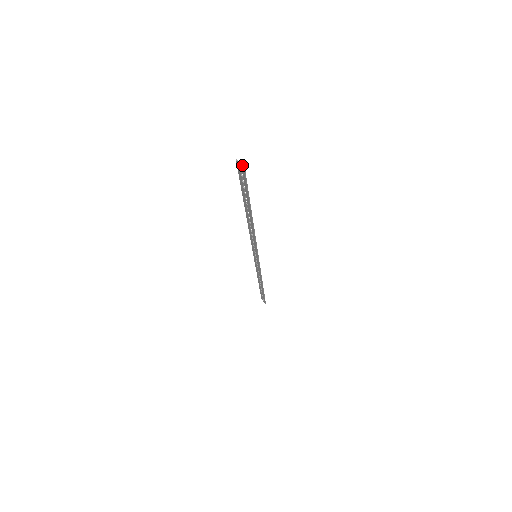
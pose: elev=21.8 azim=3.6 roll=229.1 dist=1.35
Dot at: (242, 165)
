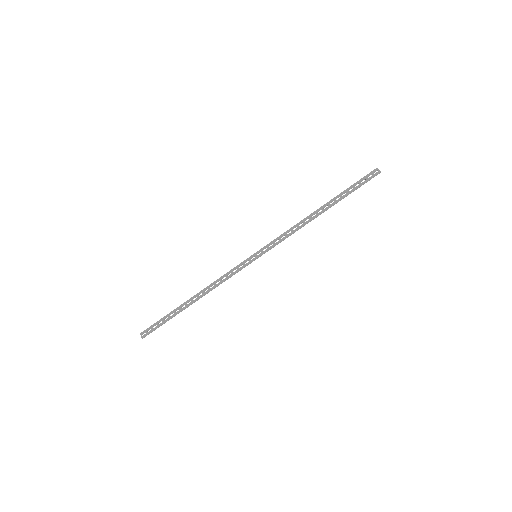
Dot at: (380, 171)
